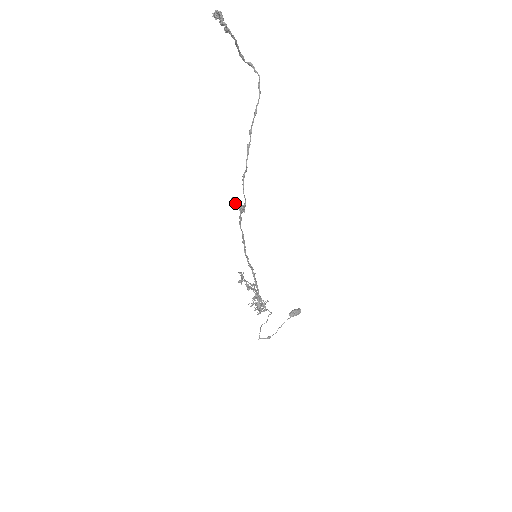
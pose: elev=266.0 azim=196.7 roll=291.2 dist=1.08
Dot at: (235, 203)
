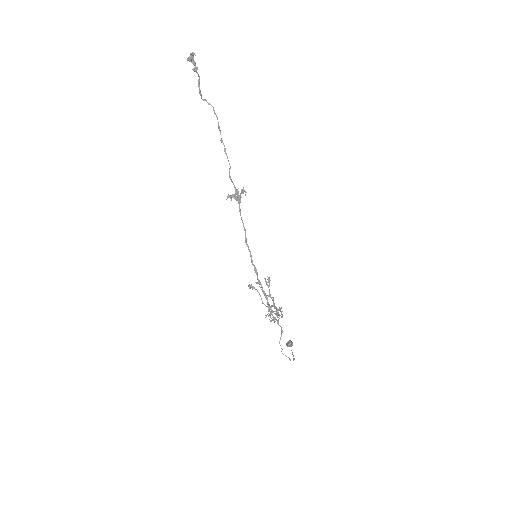
Dot at: (237, 189)
